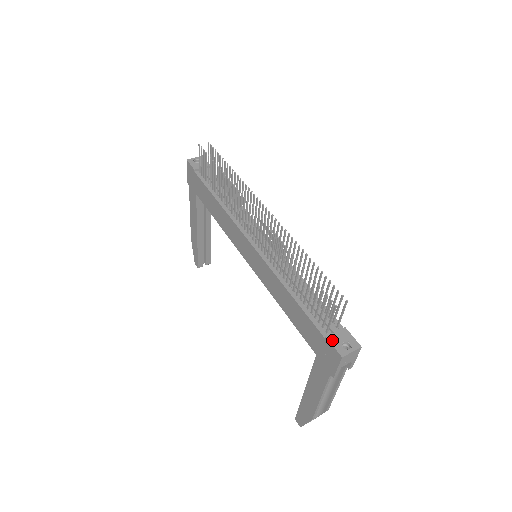
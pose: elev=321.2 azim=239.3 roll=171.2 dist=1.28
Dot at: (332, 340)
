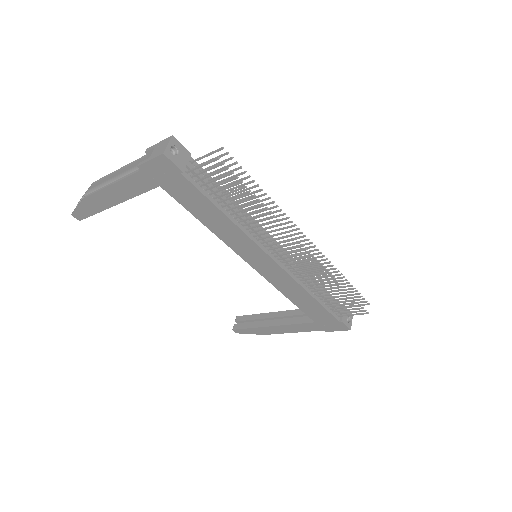
Dot at: (344, 322)
